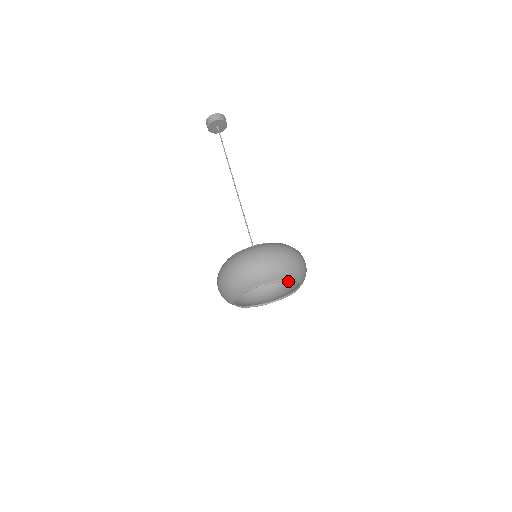
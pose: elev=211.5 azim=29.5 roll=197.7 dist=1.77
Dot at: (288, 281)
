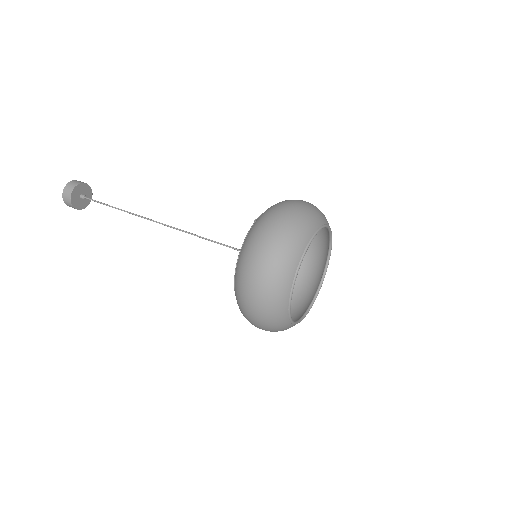
Dot at: (305, 269)
